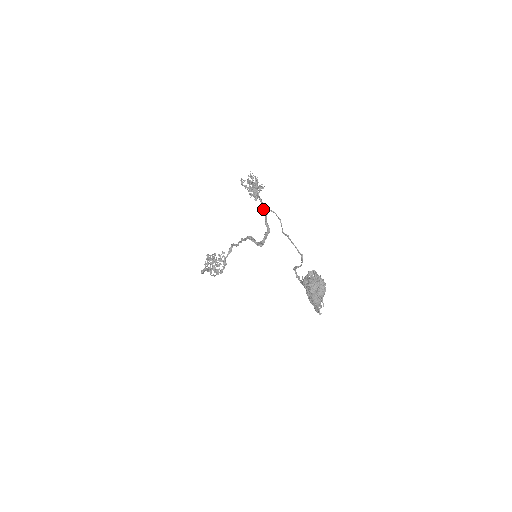
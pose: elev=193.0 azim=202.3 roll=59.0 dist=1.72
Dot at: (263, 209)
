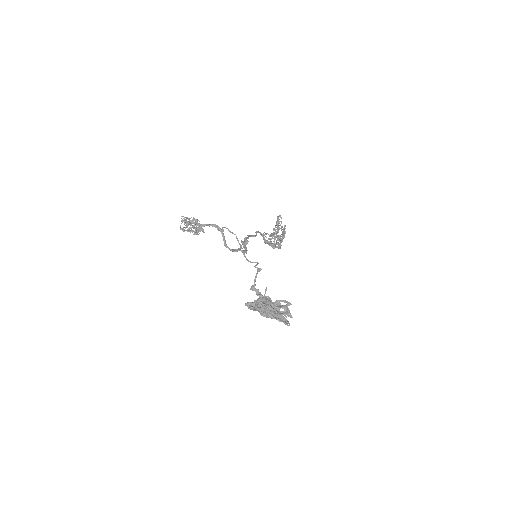
Dot at: (218, 230)
